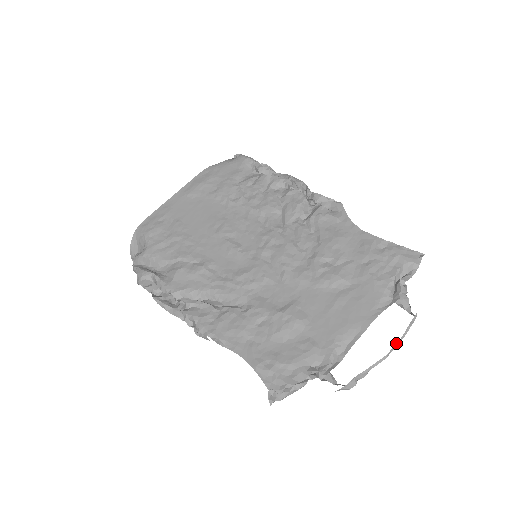
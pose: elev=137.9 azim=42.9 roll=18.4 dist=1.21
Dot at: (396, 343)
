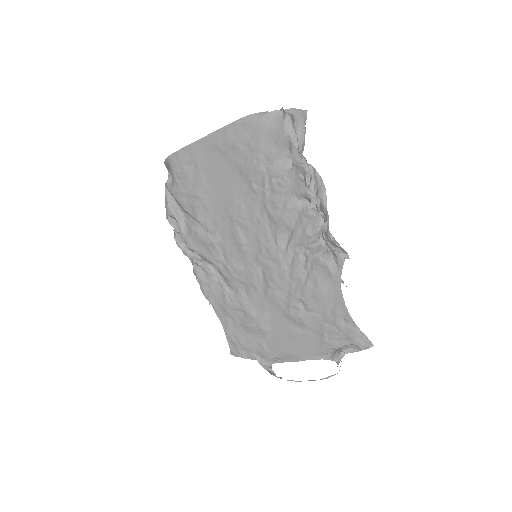
Dot at: (312, 380)
